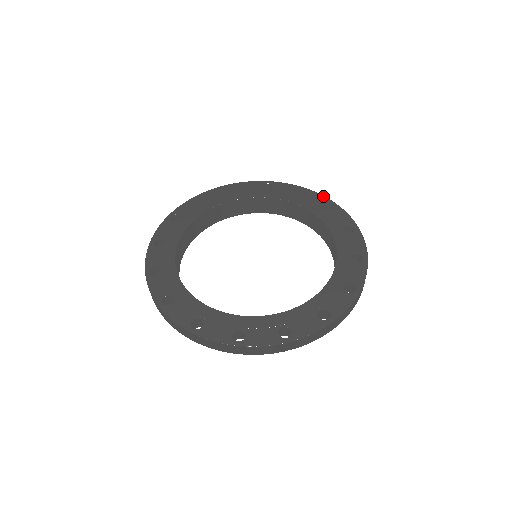
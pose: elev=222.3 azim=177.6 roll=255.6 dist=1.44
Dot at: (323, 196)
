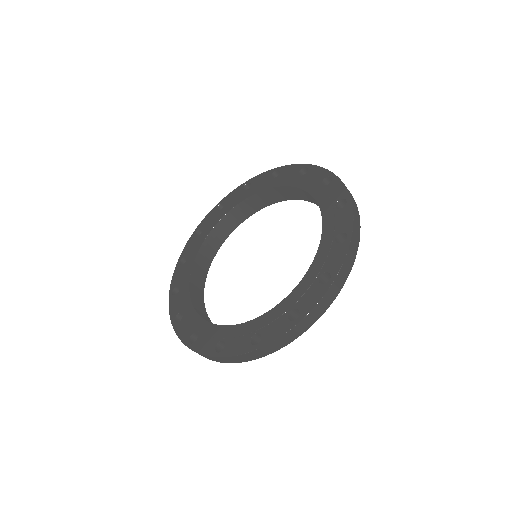
Dot at: (234, 190)
